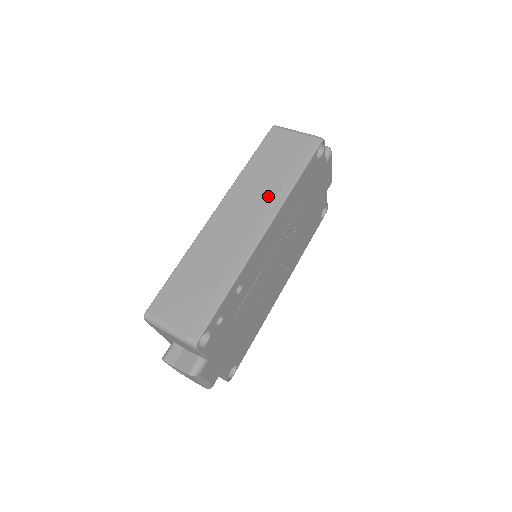
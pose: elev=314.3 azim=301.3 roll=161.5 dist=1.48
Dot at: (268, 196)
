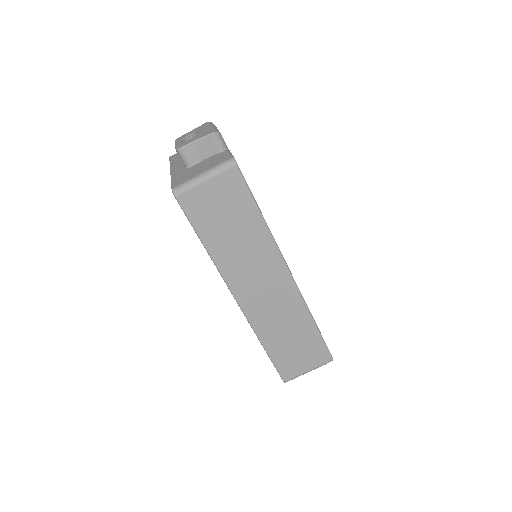
Dot at: (260, 254)
